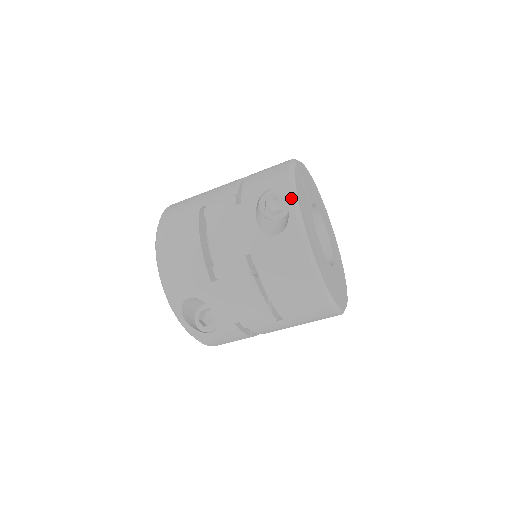
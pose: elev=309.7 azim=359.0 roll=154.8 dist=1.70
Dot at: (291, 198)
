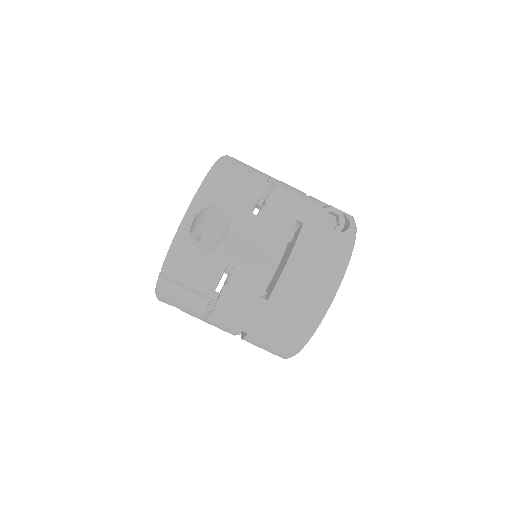
Dot at: (354, 223)
